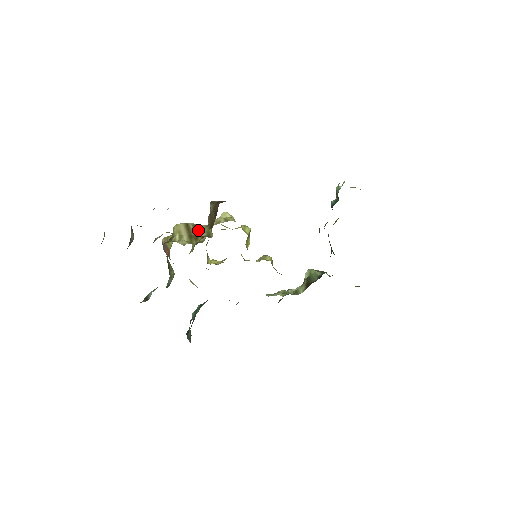
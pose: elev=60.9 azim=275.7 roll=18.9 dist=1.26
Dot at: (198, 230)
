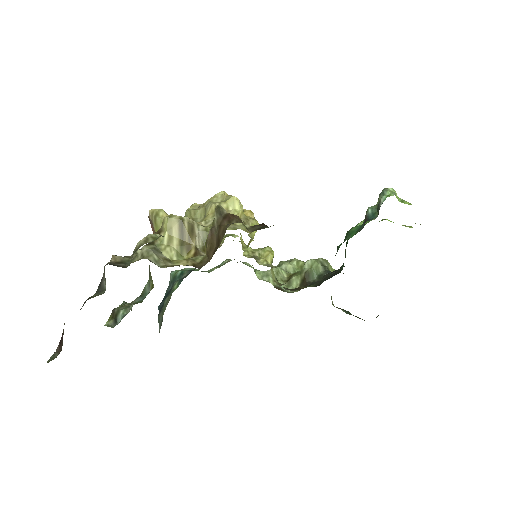
Dot at: (193, 234)
